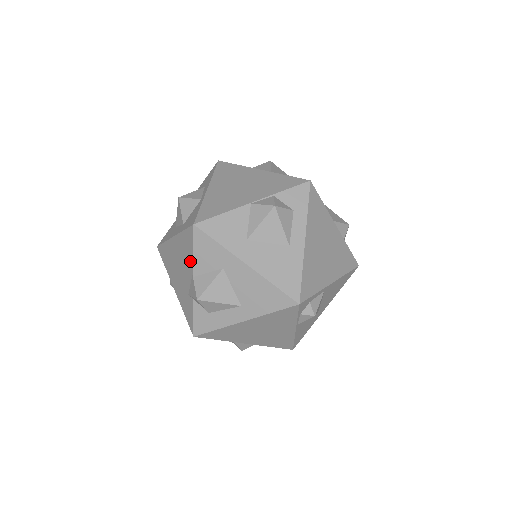
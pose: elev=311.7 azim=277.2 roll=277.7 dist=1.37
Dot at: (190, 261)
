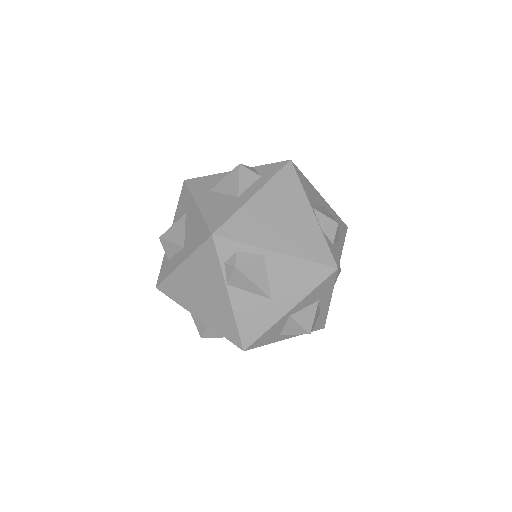
Dot at: occluded
